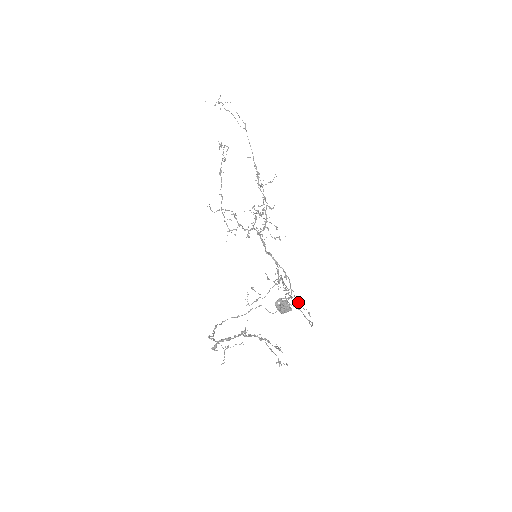
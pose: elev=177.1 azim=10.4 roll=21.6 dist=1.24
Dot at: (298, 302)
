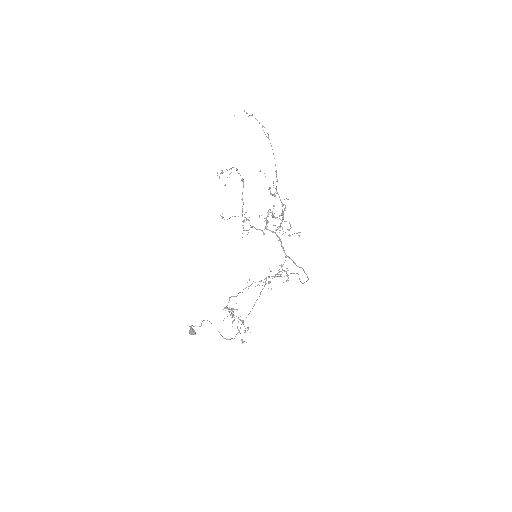
Dot at: (250, 311)
